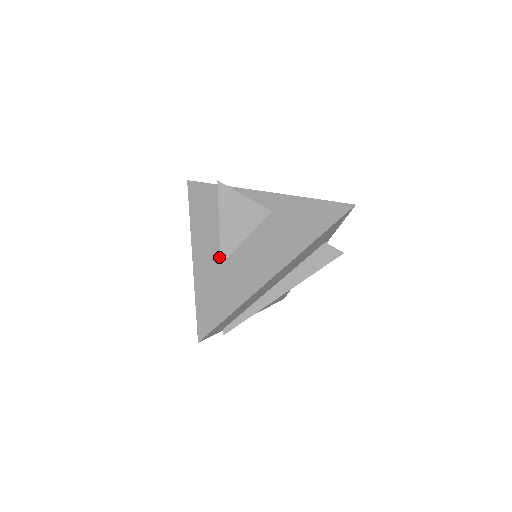
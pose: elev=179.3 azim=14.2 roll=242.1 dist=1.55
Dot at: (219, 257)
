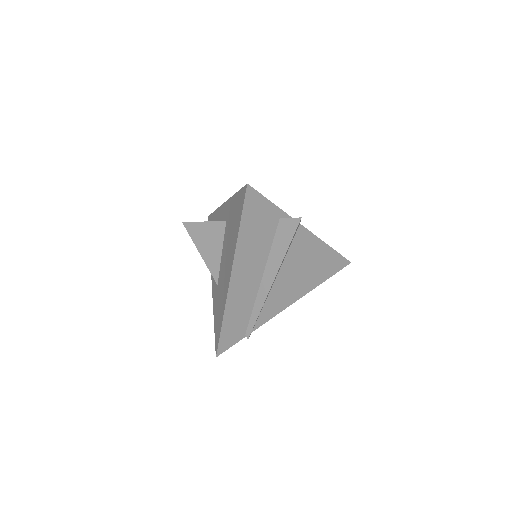
Dot at: occluded
